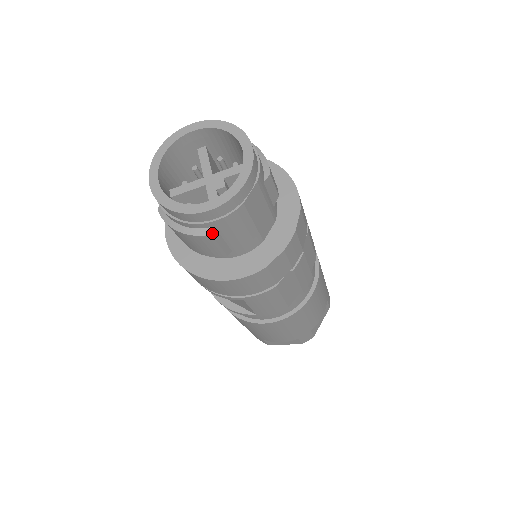
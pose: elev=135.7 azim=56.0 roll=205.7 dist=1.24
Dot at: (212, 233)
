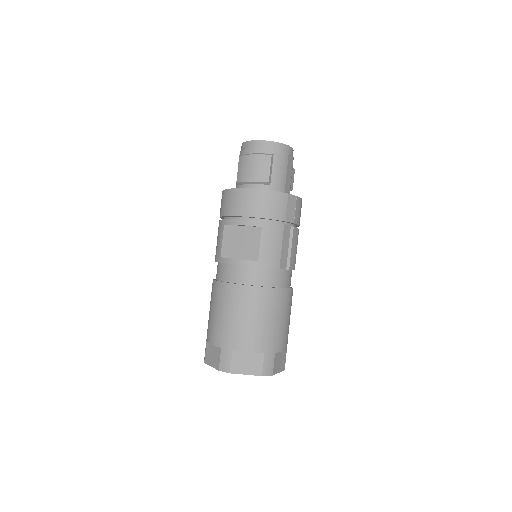
Dot at: (272, 156)
